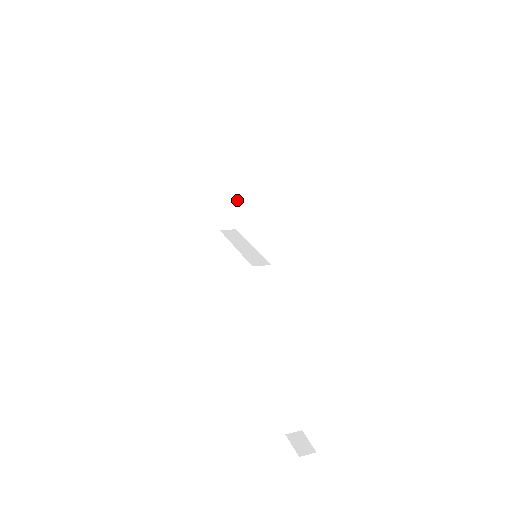
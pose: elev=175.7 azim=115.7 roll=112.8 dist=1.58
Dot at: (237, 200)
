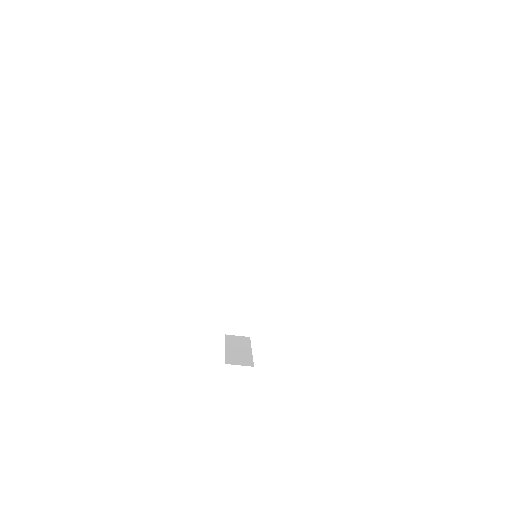
Dot at: (246, 345)
